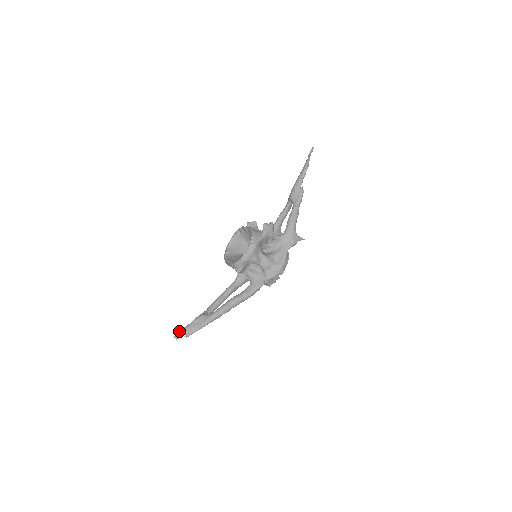
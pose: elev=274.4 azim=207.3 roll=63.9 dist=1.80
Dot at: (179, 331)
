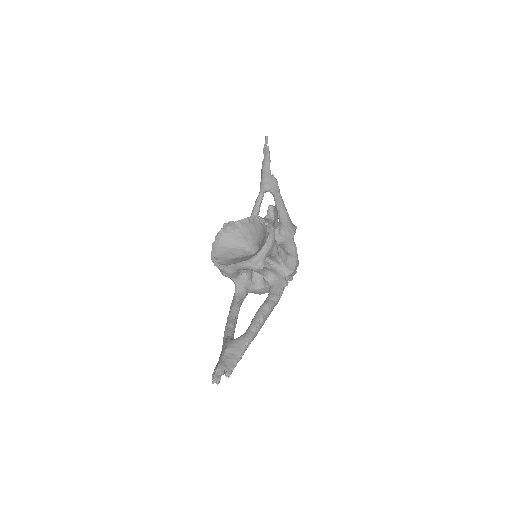
Dot at: (215, 371)
